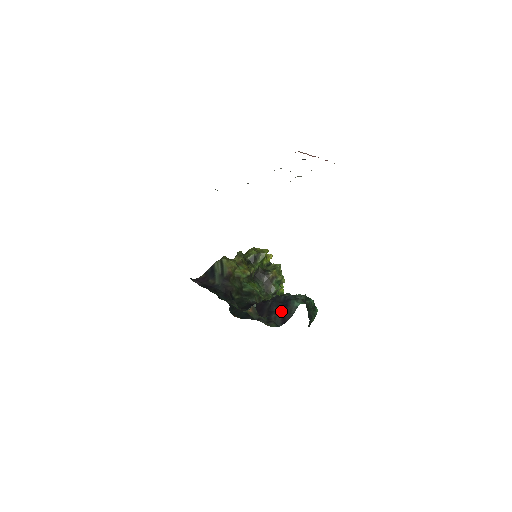
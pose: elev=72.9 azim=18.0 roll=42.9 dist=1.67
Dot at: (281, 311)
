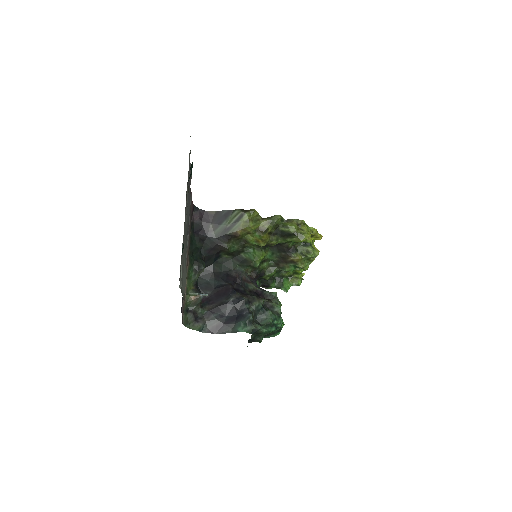
Dot at: (224, 319)
